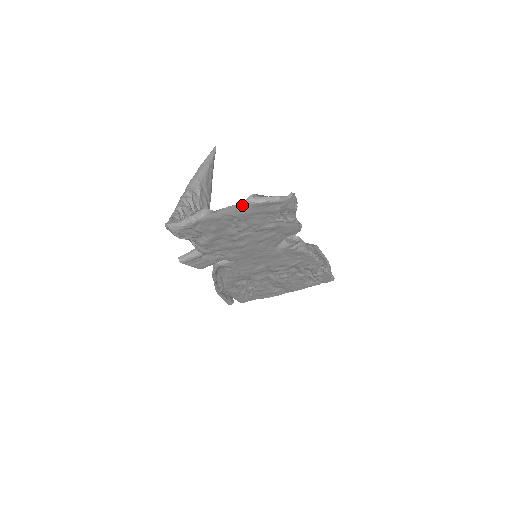
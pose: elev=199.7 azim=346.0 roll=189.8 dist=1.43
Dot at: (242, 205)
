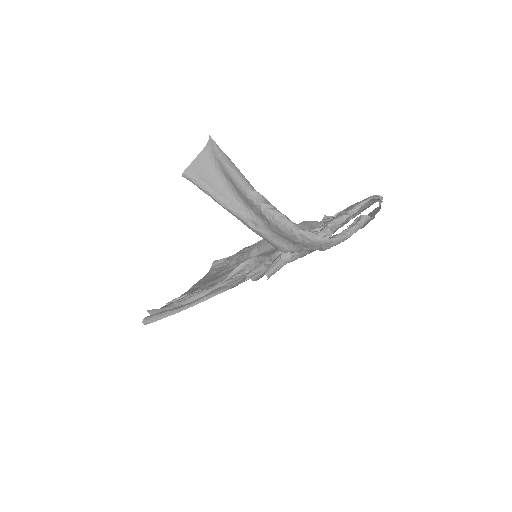
Dot at: occluded
